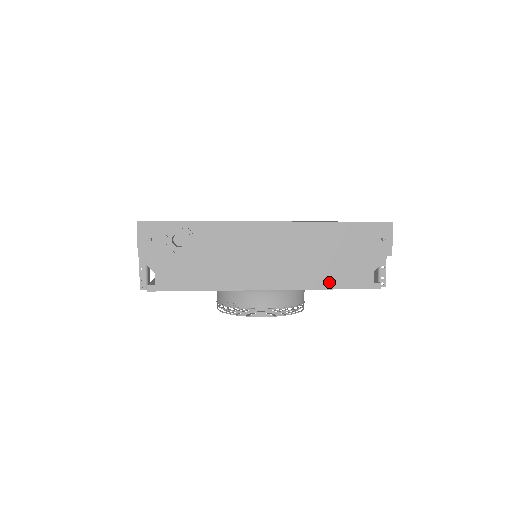
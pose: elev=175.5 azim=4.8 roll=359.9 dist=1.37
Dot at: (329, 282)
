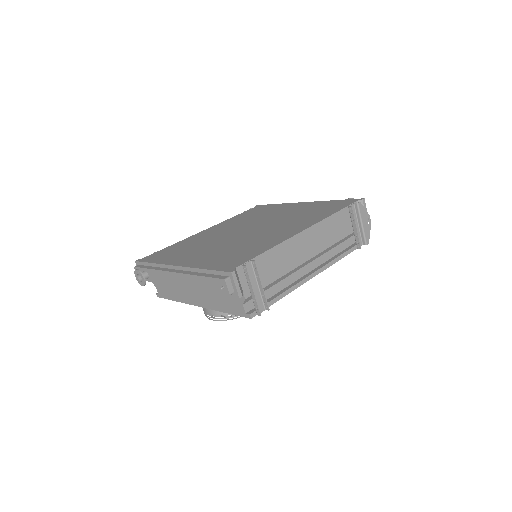
Dot at: (223, 308)
